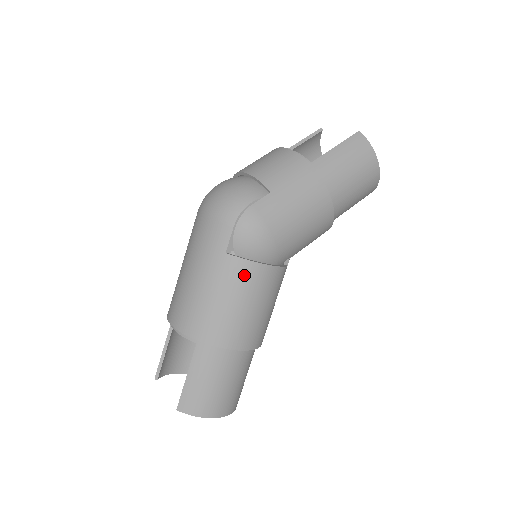
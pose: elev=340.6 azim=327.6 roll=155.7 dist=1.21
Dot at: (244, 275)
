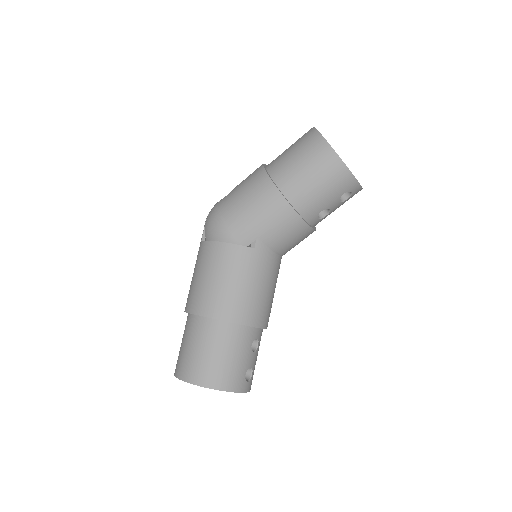
Dot at: (205, 253)
